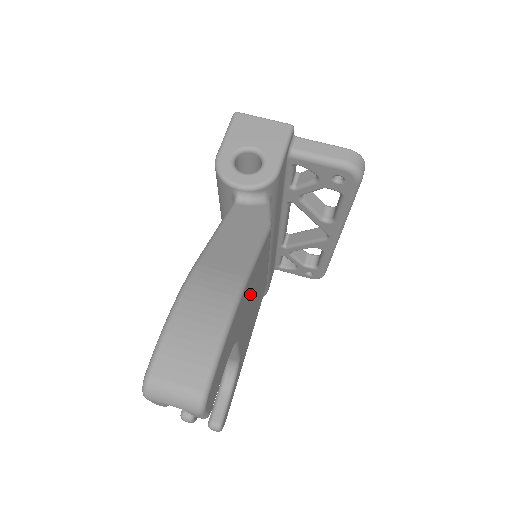
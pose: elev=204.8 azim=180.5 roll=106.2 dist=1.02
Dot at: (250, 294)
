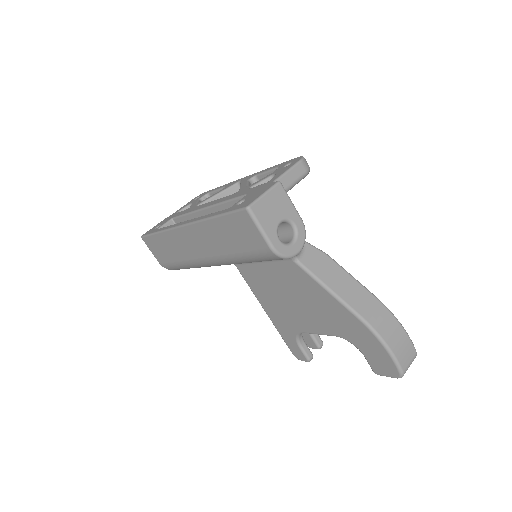
Dot at: occluded
